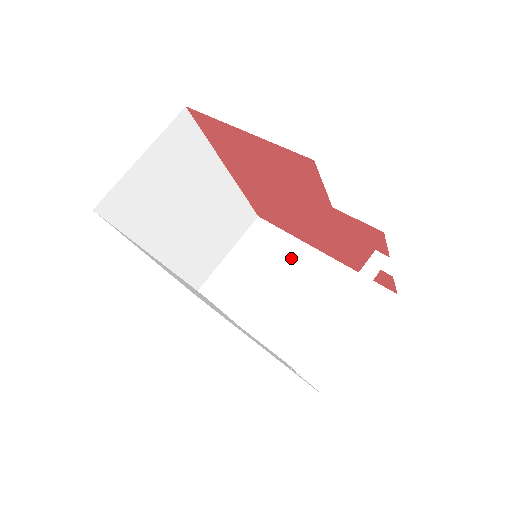
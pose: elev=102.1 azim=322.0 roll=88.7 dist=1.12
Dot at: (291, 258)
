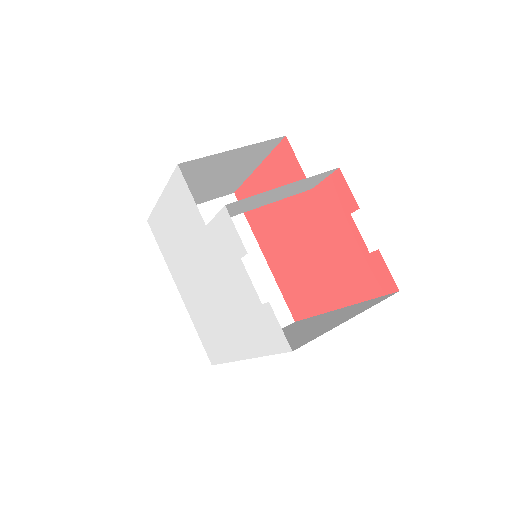
Dot at: (310, 321)
